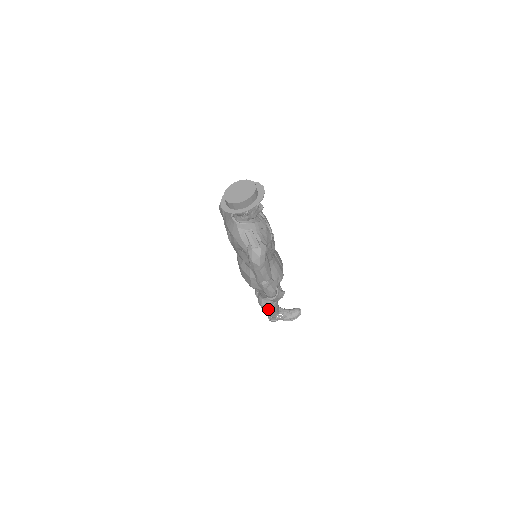
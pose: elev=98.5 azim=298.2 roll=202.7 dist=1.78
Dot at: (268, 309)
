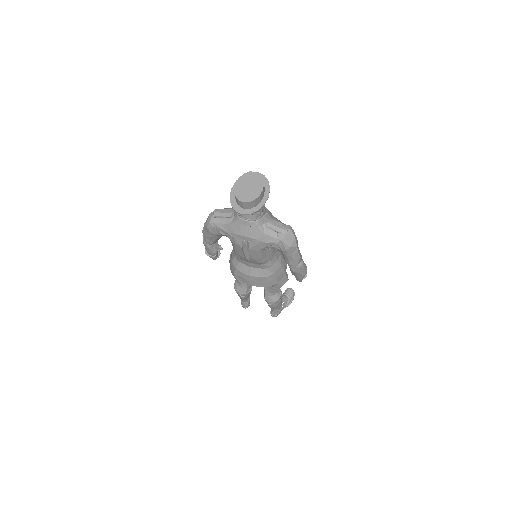
Dot at: (278, 303)
